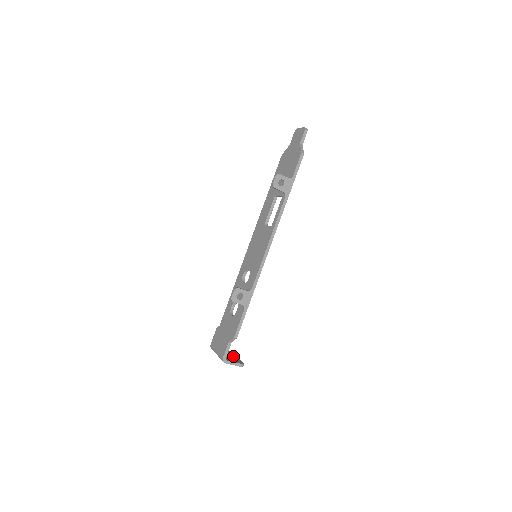
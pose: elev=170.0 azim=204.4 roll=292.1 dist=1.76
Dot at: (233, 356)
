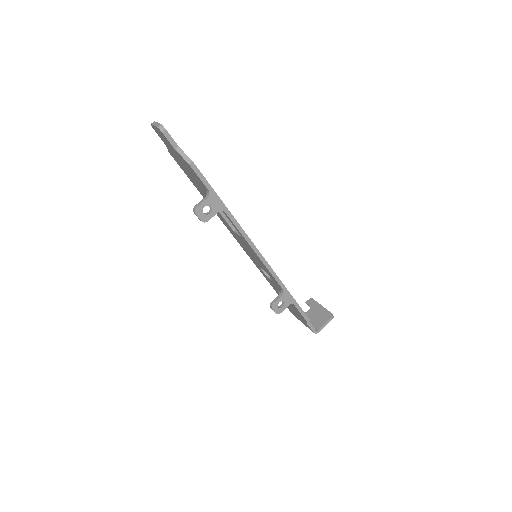
Dot at: (317, 310)
